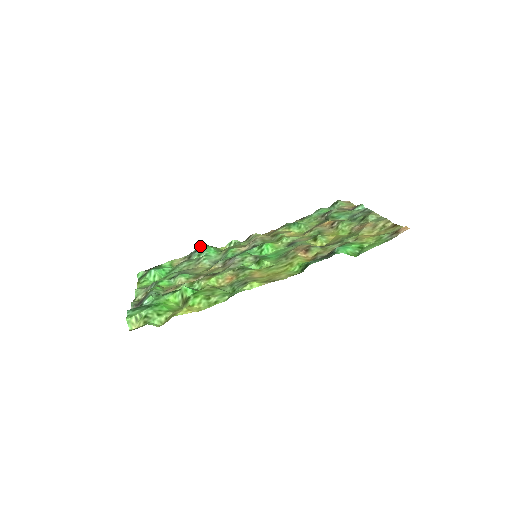
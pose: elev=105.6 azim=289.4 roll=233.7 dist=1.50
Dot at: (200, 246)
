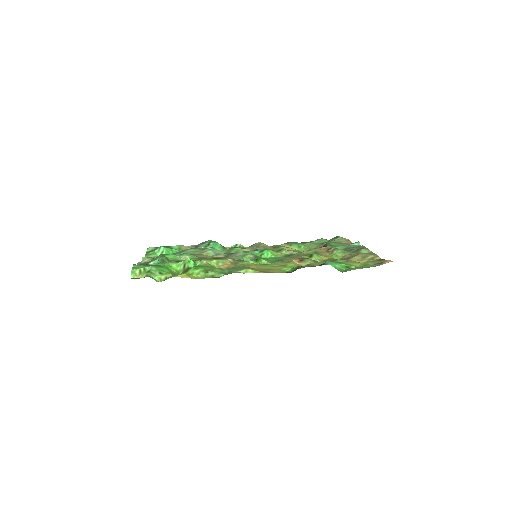
Dot at: (209, 240)
